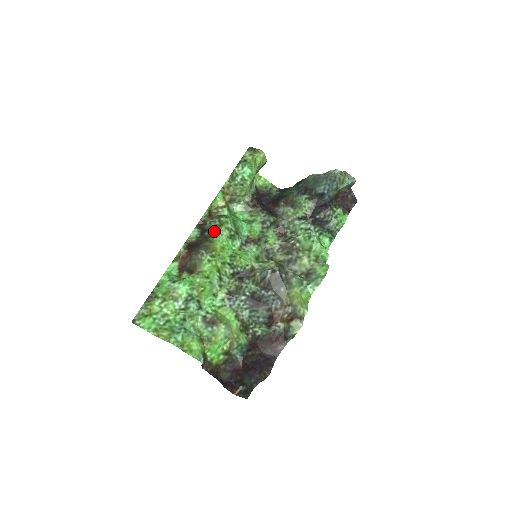
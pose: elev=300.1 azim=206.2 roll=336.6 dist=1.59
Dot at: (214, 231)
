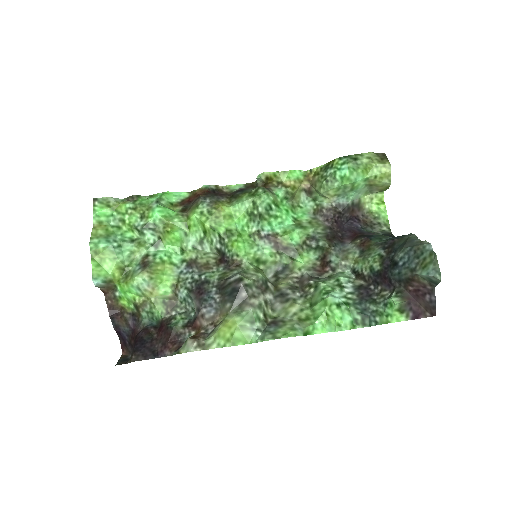
Dot at: (243, 195)
